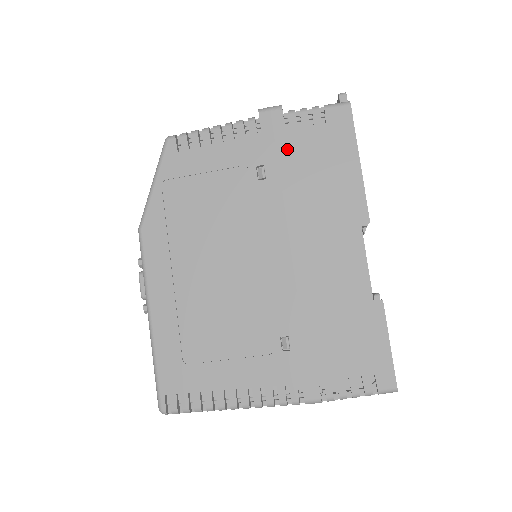
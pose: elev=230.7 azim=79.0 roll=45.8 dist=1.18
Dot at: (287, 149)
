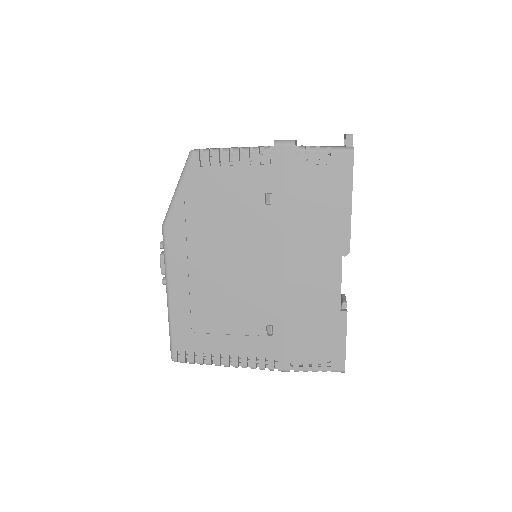
Dot at: (293, 182)
